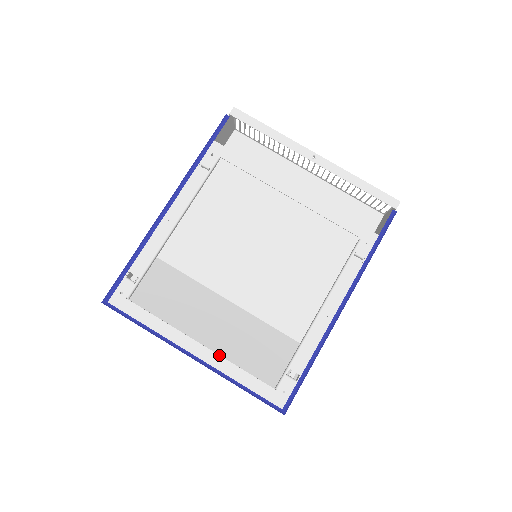
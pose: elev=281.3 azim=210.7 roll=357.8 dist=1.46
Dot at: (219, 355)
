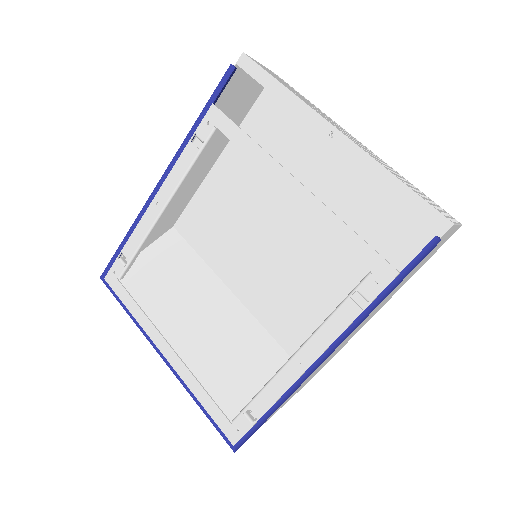
Dot at: (184, 364)
